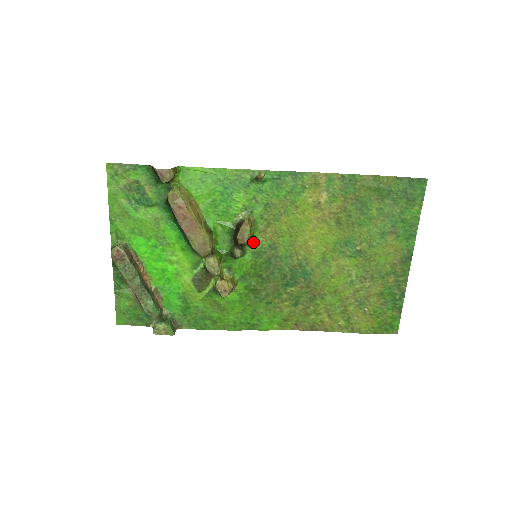
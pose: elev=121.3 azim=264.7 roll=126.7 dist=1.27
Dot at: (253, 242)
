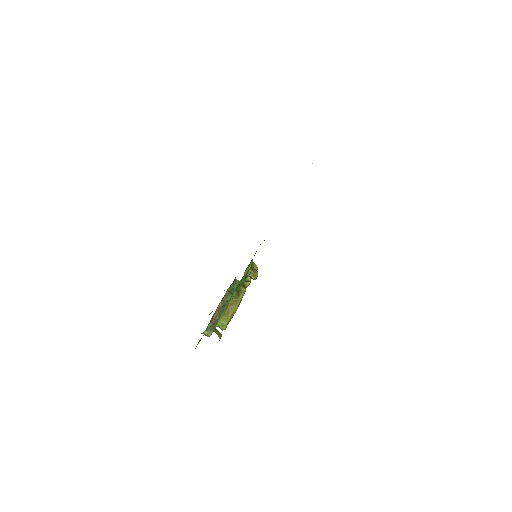
Dot at: occluded
